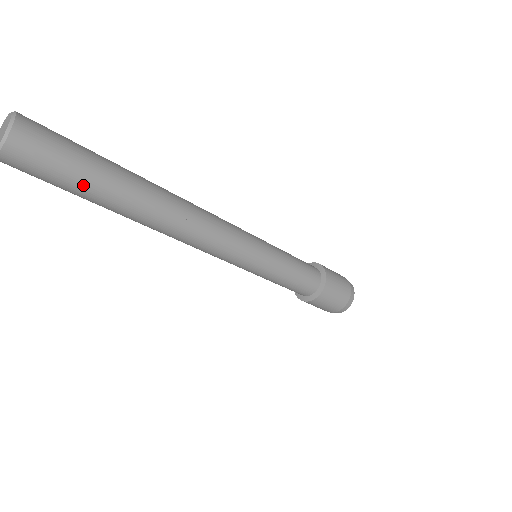
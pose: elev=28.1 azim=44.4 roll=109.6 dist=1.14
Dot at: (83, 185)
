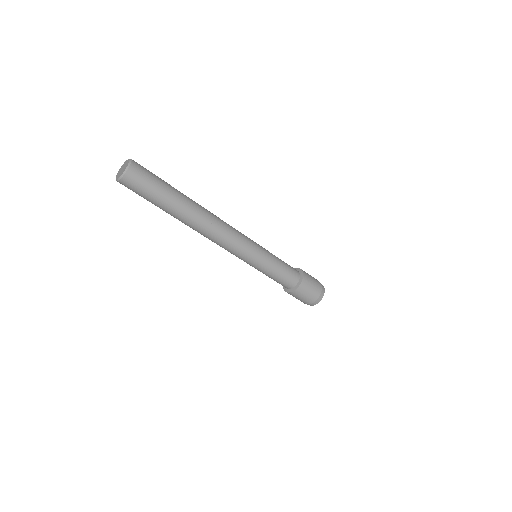
Dot at: (157, 201)
